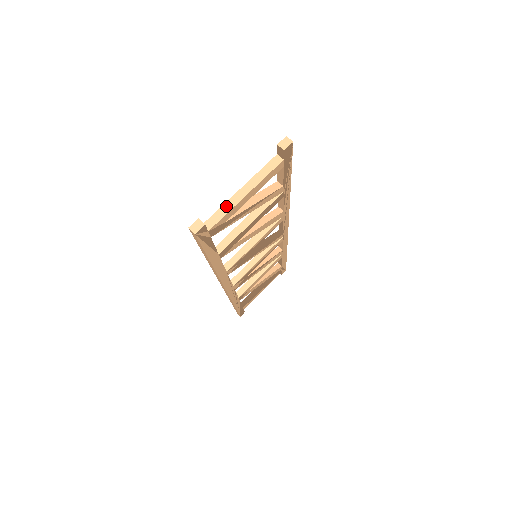
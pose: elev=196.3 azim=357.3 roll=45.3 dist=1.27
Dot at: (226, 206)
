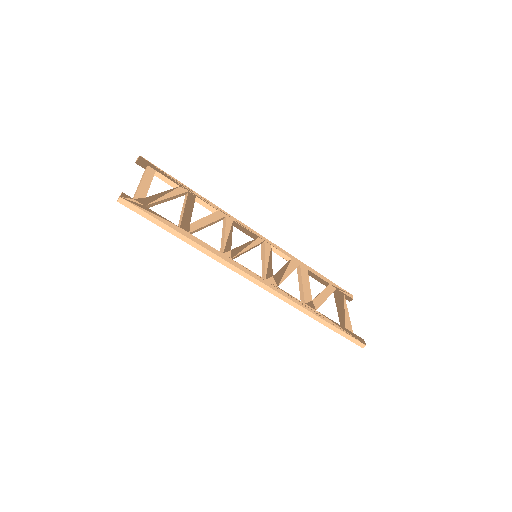
Dot at: (136, 191)
